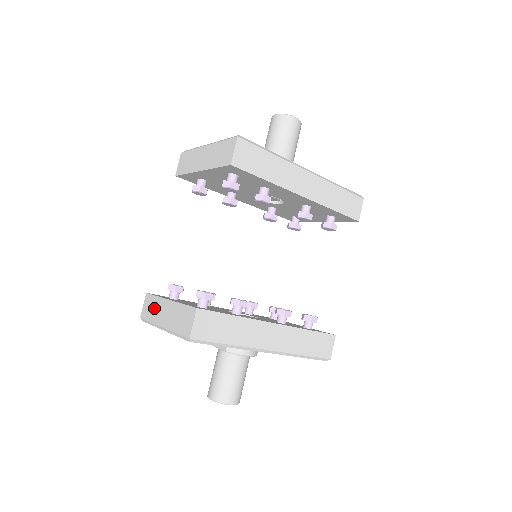
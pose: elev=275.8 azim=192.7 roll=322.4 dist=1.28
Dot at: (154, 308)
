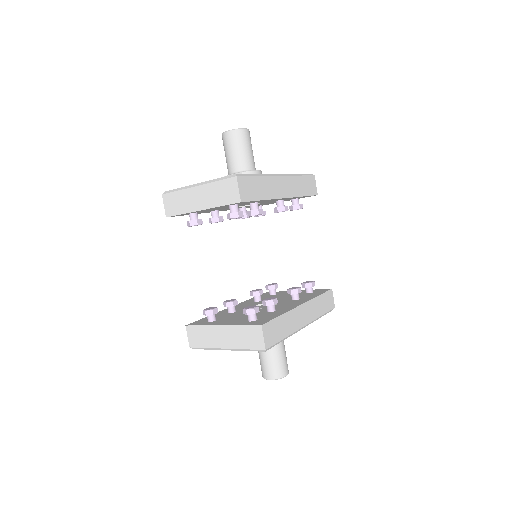
Dot at: (205, 336)
